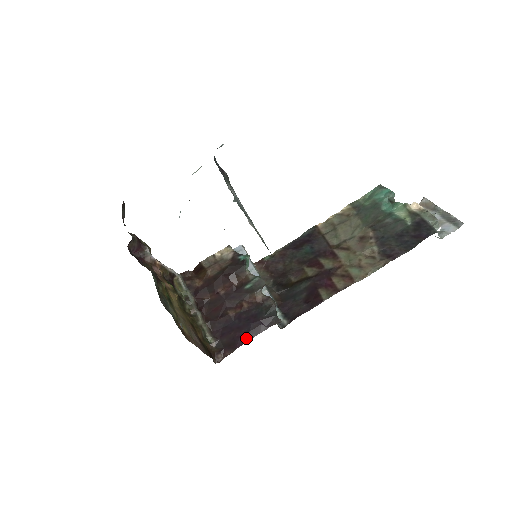
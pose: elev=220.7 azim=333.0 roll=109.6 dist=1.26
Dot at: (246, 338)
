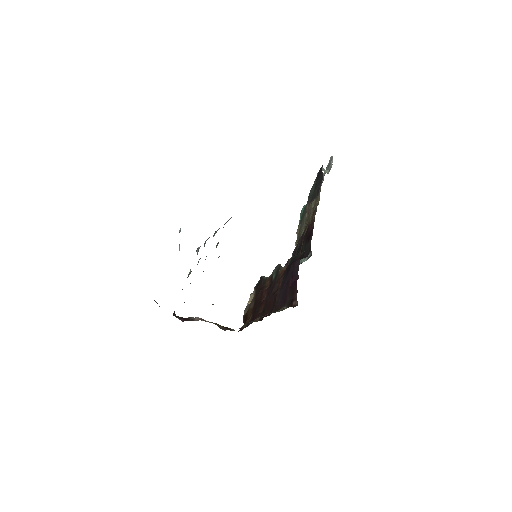
Dot at: (295, 277)
